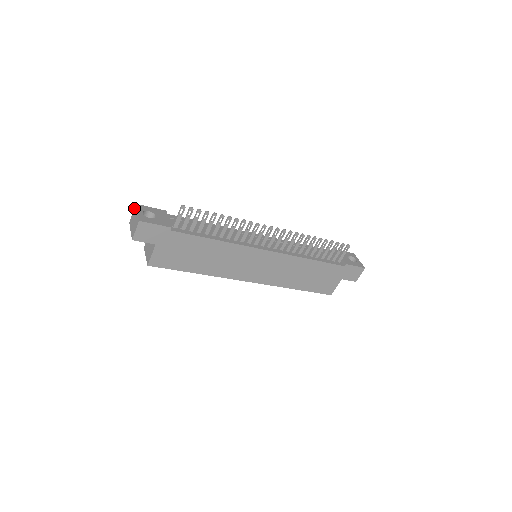
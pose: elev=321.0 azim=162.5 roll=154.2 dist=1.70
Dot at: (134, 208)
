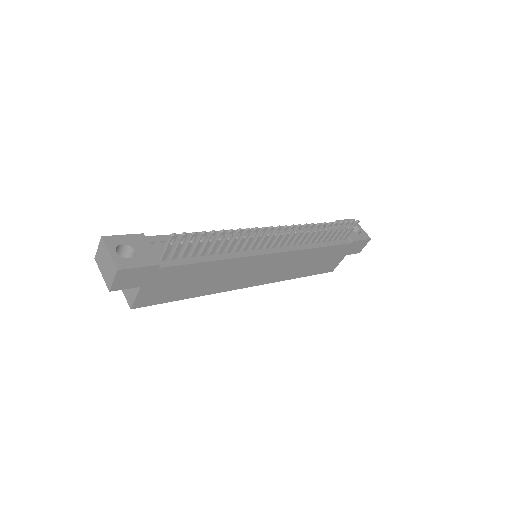
Dot at: (100, 242)
